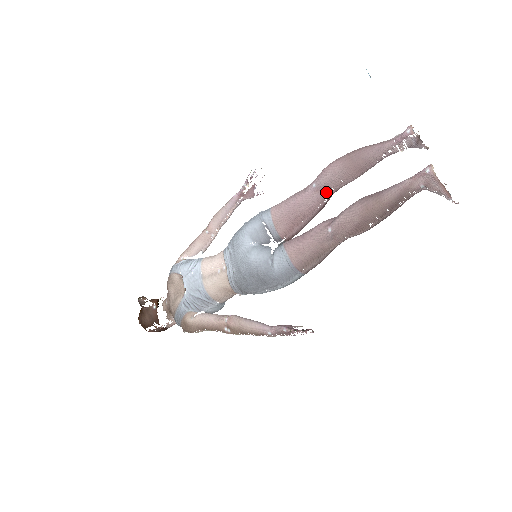
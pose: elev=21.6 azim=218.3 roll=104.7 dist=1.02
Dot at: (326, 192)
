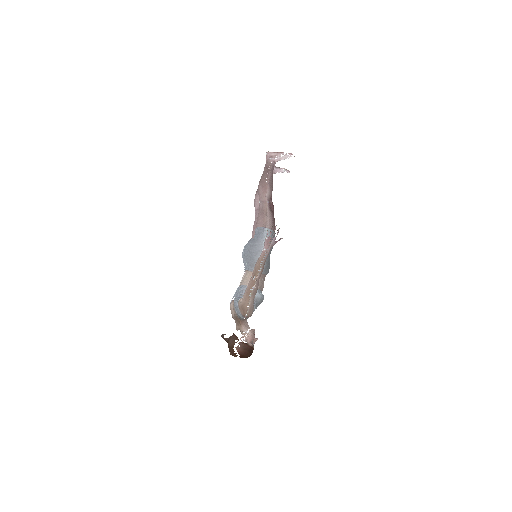
Dot at: occluded
